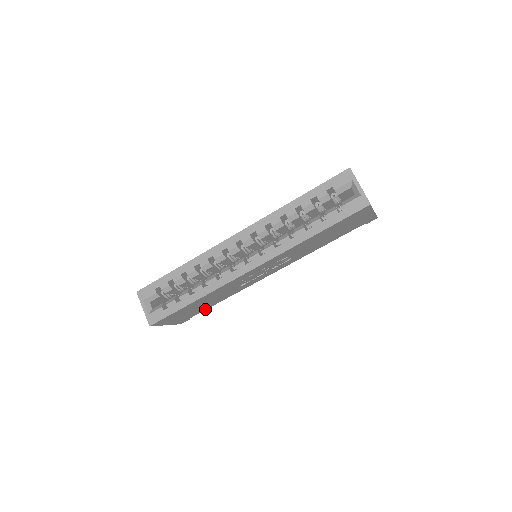
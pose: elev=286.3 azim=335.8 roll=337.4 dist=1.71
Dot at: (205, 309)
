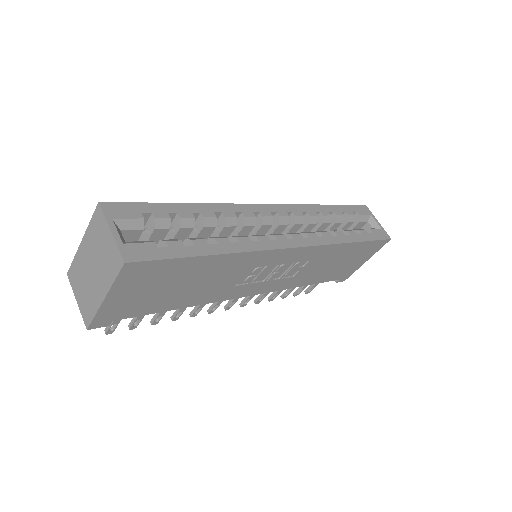
Dot at: (152, 311)
